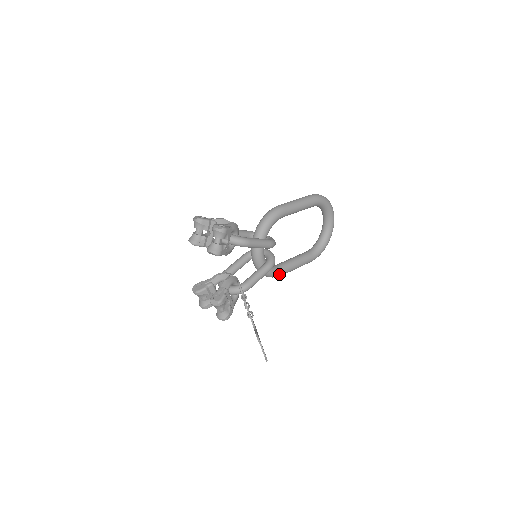
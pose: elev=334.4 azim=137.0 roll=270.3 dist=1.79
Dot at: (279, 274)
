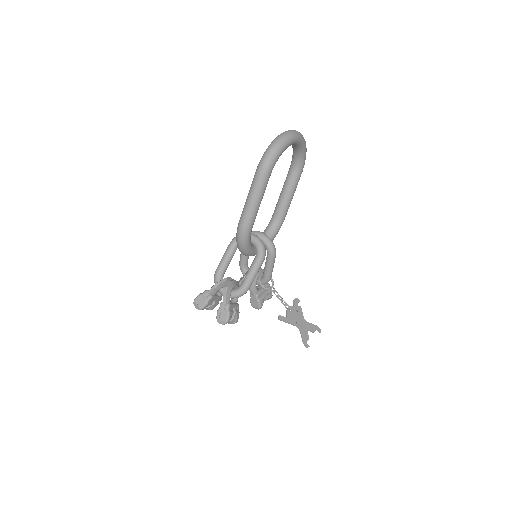
Dot at: occluded
